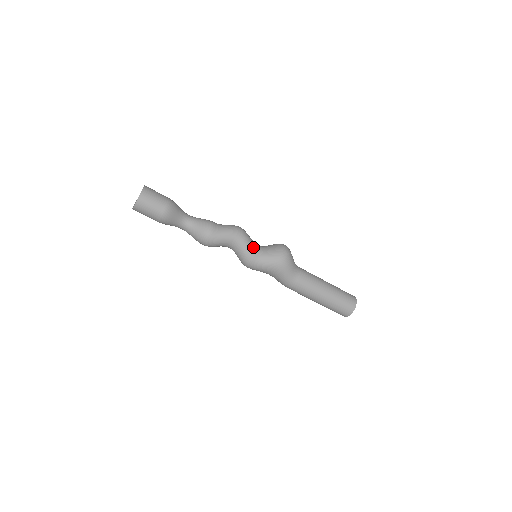
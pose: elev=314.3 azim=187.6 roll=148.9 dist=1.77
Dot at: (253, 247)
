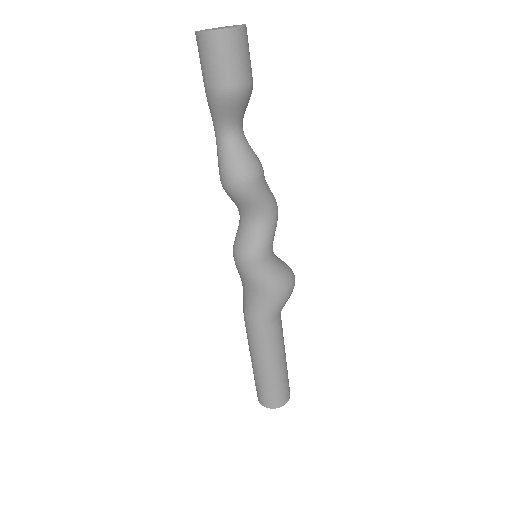
Dot at: occluded
